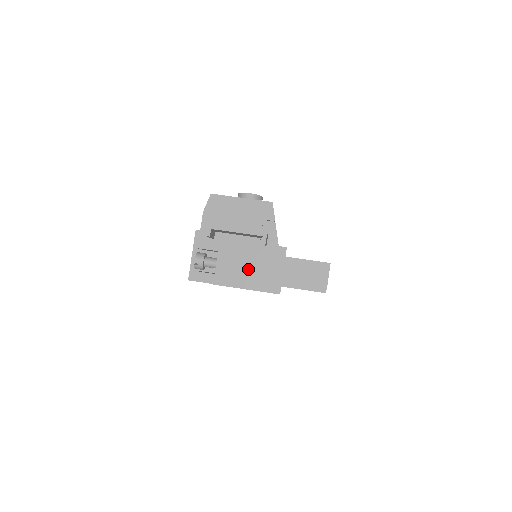
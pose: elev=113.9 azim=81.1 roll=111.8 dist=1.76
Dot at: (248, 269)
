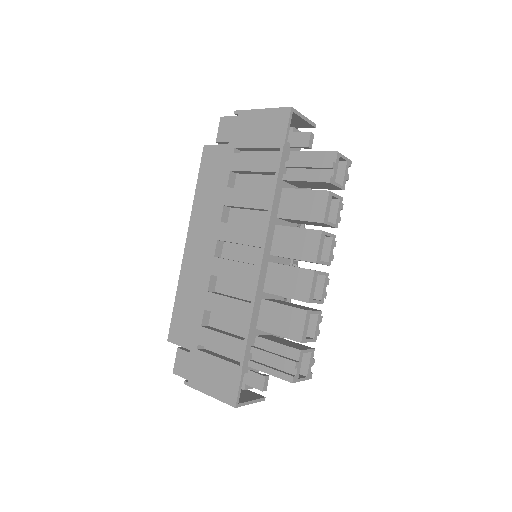
Dot at: occluded
